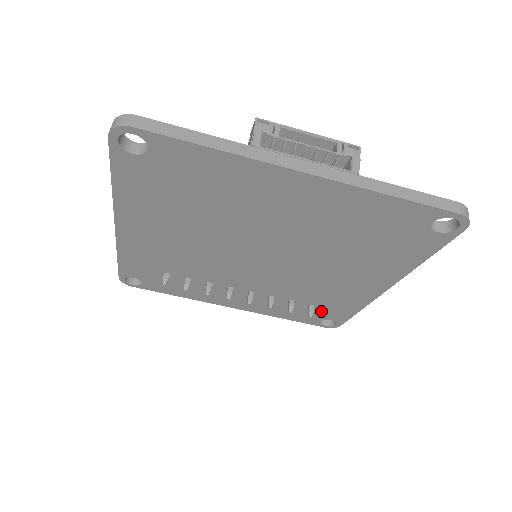
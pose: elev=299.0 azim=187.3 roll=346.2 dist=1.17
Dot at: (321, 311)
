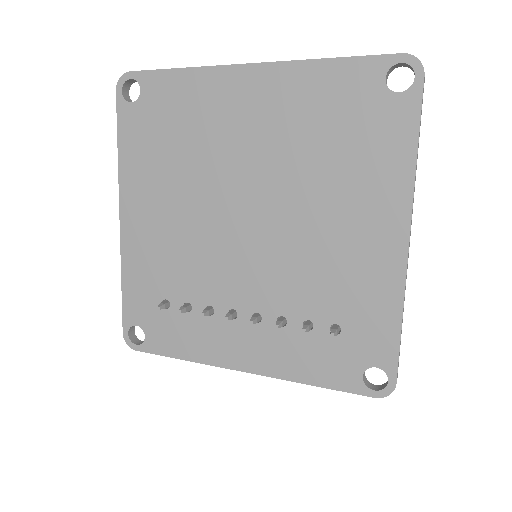
Dot at: (353, 341)
